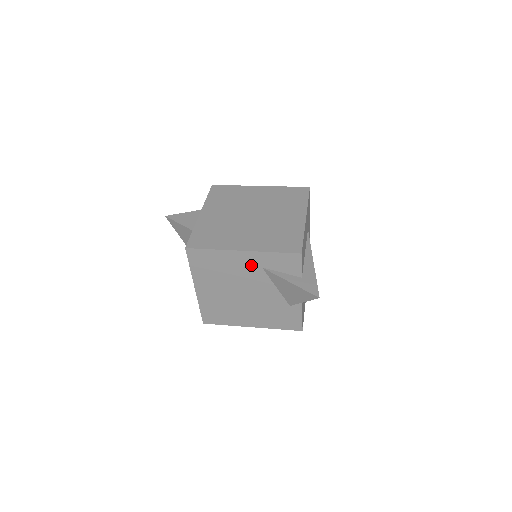
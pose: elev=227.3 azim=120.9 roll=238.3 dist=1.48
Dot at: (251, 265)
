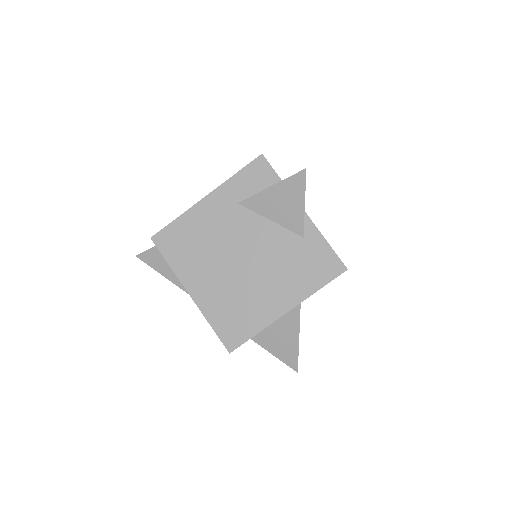
Dot at: (225, 209)
